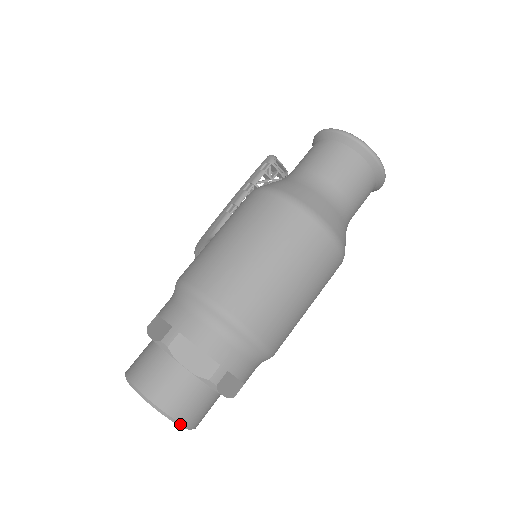
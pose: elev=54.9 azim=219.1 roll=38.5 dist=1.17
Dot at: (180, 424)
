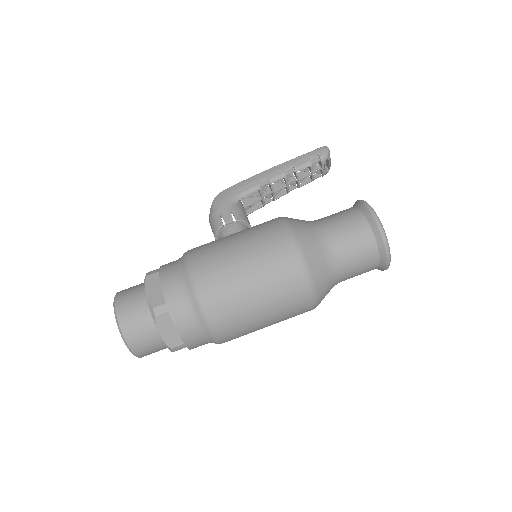
Dot at: (136, 356)
